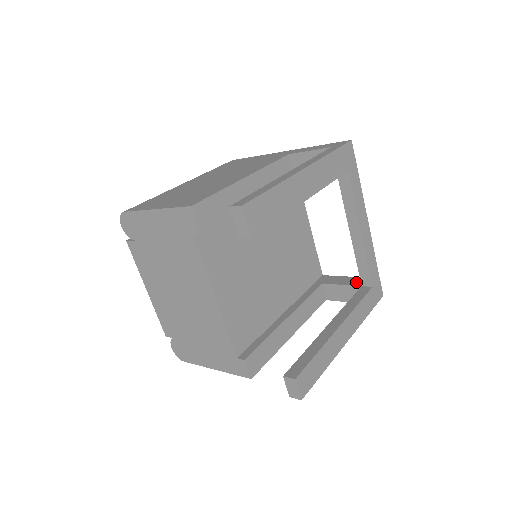
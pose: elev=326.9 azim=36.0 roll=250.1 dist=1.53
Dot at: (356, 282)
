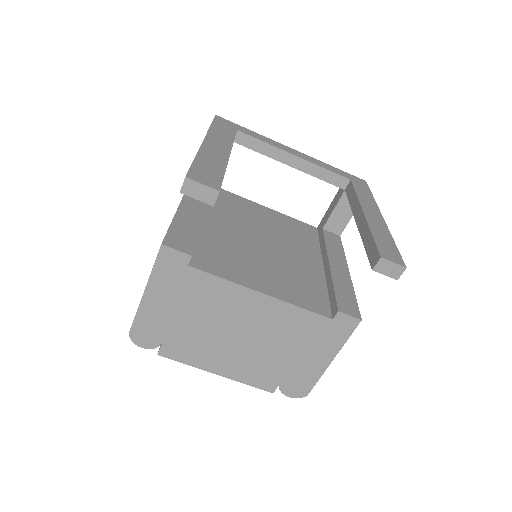
Dot at: (339, 195)
